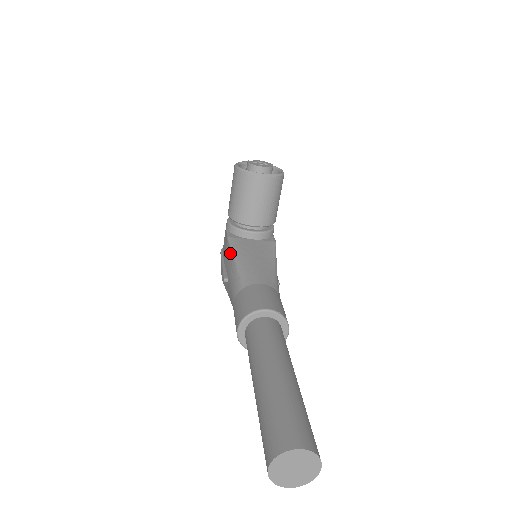
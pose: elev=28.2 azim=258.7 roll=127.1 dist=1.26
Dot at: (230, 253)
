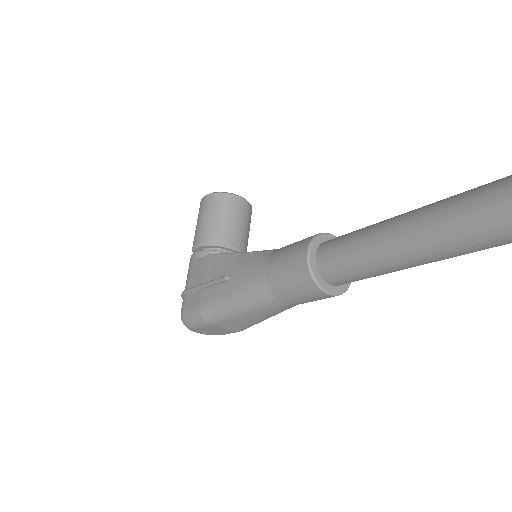
Dot at: (223, 256)
